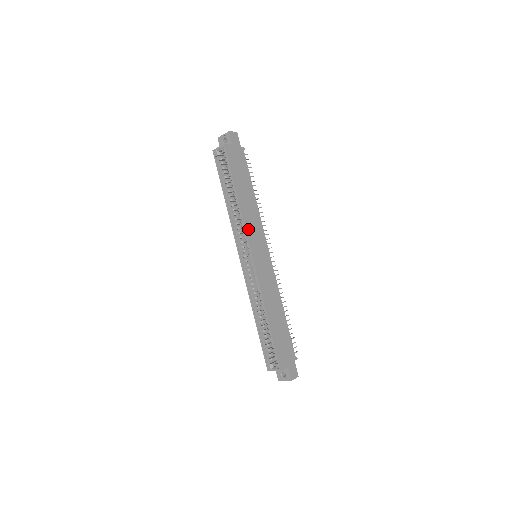
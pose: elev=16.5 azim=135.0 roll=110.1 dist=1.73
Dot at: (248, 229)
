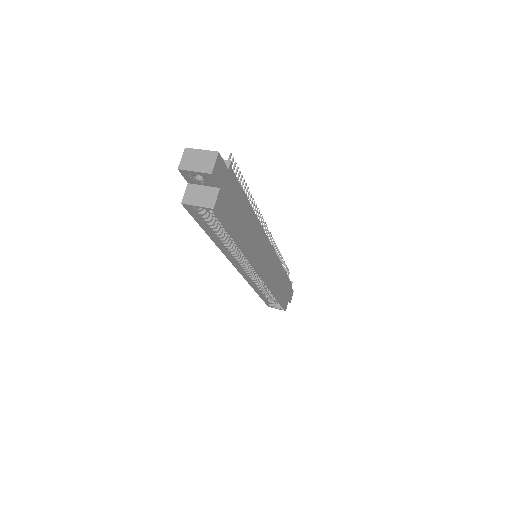
Dot at: (254, 259)
